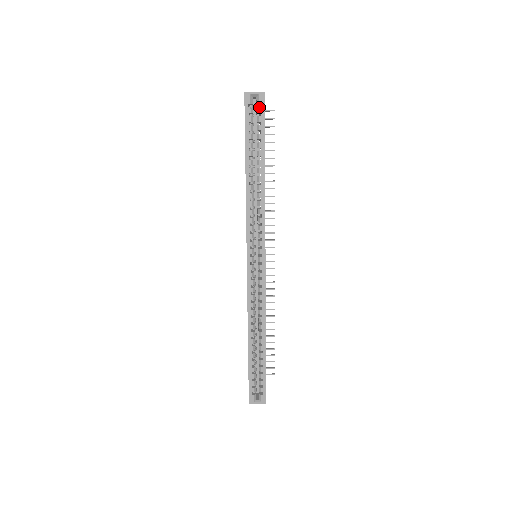
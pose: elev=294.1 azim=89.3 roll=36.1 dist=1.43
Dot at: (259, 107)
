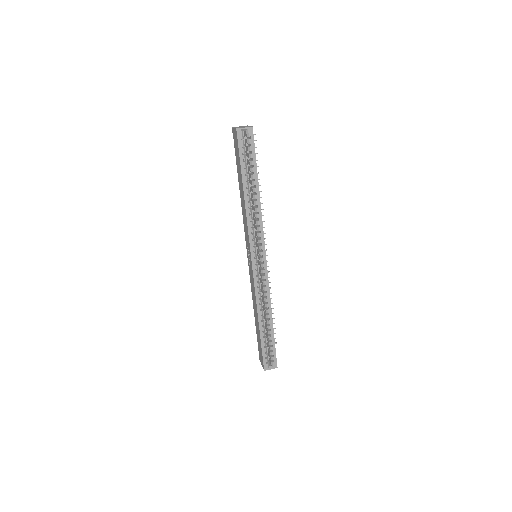
Dot at: (249, 139)
